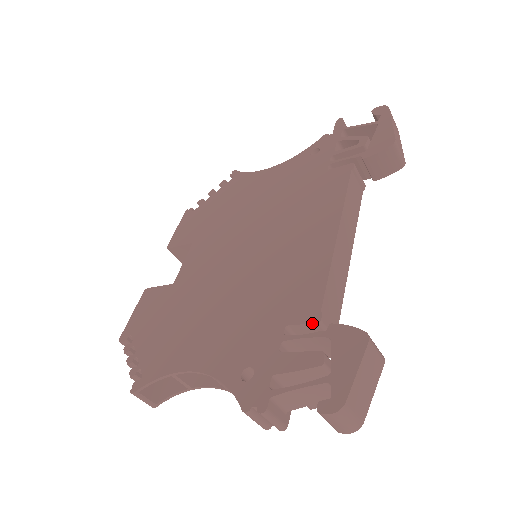
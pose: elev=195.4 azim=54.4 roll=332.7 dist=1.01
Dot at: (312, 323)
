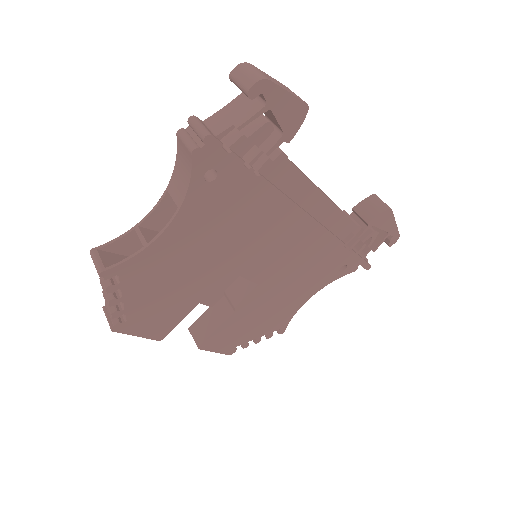
Dot at: occluded
